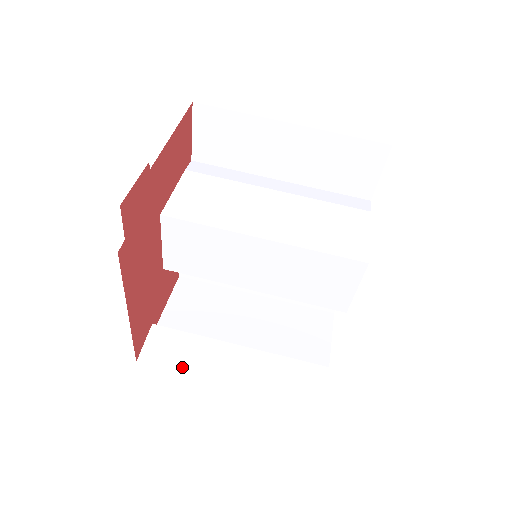
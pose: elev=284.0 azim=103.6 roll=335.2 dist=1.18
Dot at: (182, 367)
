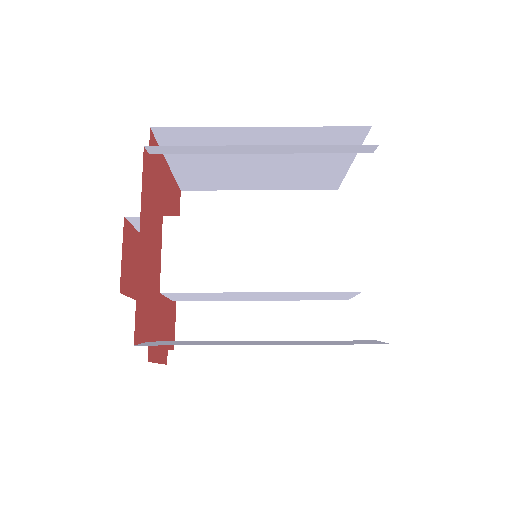
Dot at: (195, 344)
